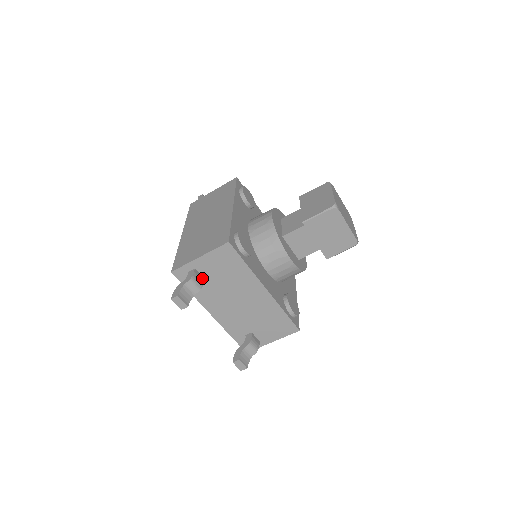
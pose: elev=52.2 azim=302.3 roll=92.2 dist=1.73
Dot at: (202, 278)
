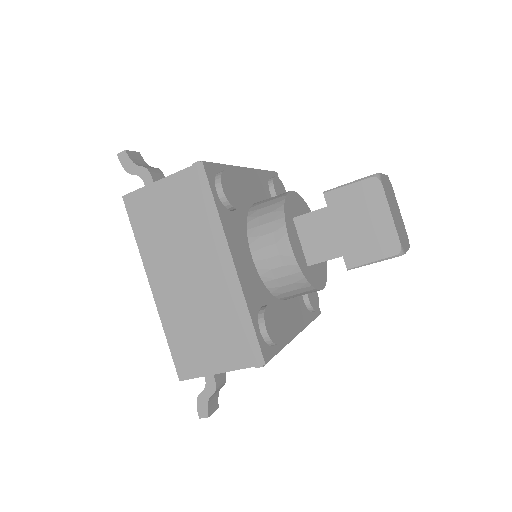
Dot at: occluded
